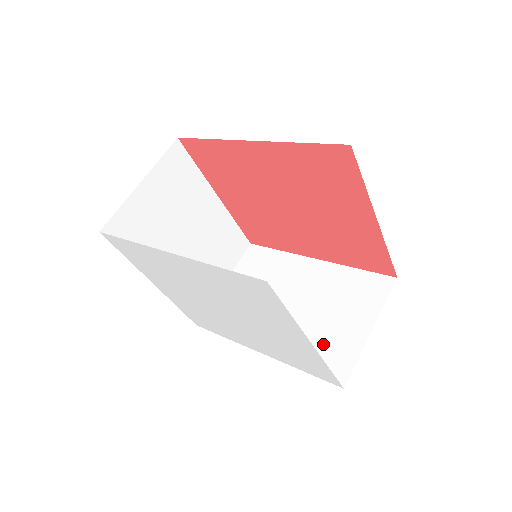
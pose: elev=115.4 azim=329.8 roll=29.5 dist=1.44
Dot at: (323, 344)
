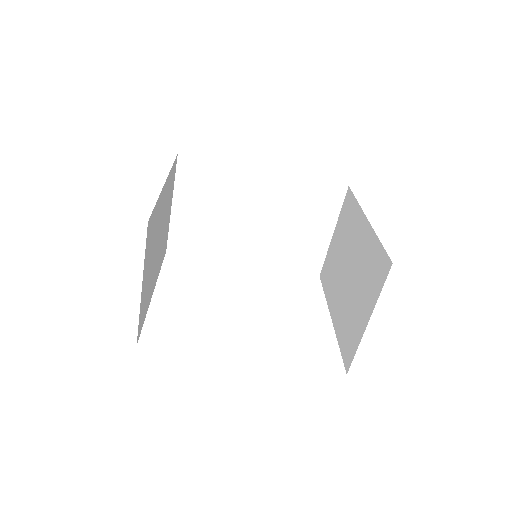
Dot at: (296, 250)
